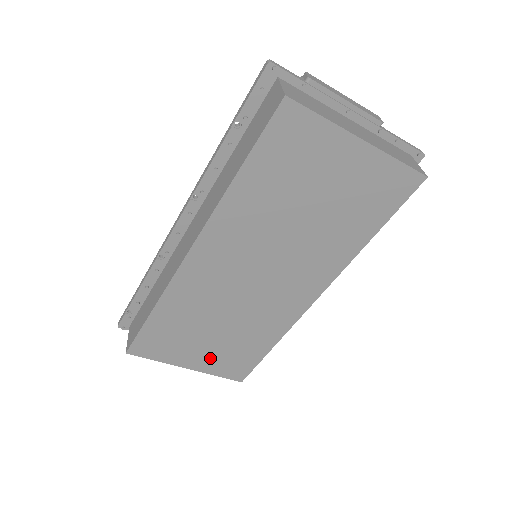
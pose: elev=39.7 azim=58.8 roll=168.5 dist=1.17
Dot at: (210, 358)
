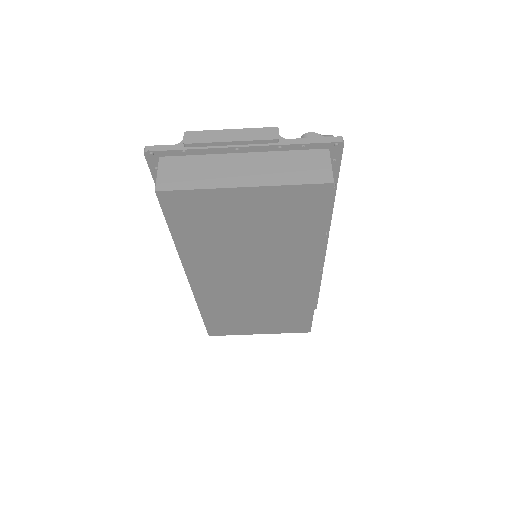
Dot at: (270, 326)
